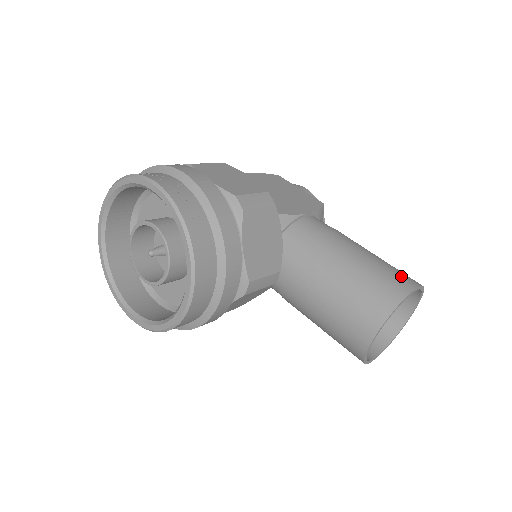
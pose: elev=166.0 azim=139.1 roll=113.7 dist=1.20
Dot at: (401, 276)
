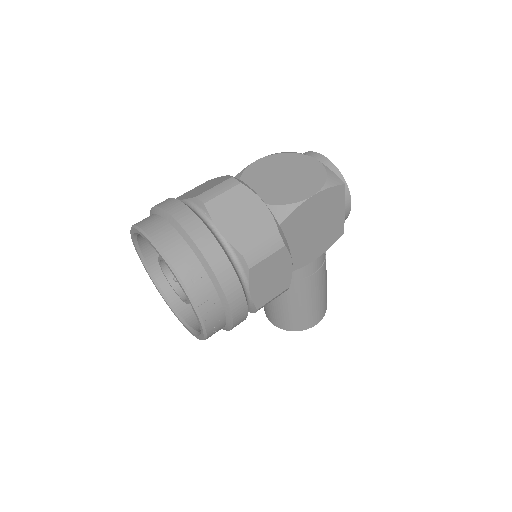
Dot at: (317, 316)
